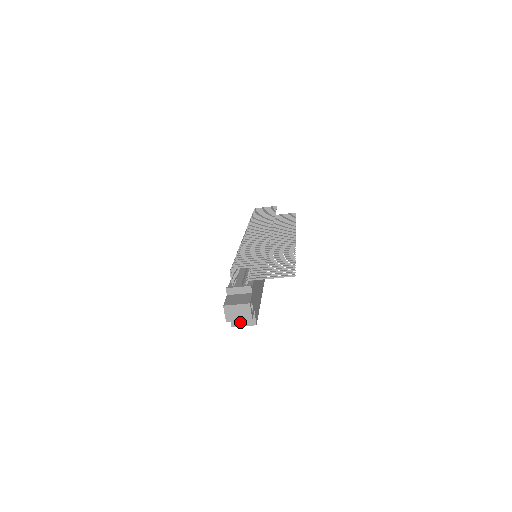
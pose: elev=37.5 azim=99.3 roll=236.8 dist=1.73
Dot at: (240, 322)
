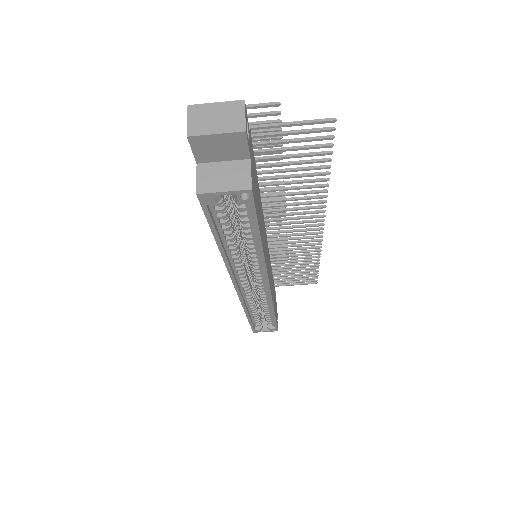
Dot at: (217, 183)
